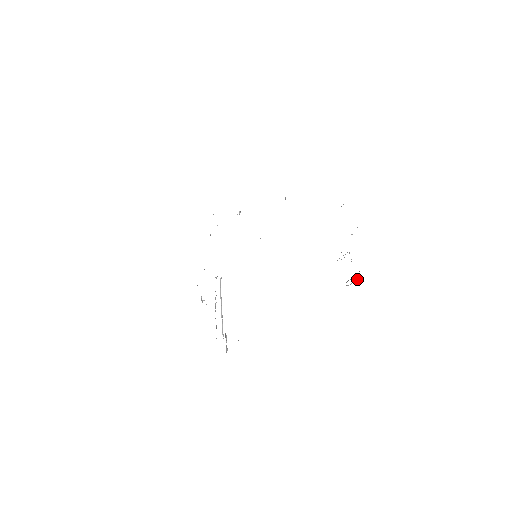
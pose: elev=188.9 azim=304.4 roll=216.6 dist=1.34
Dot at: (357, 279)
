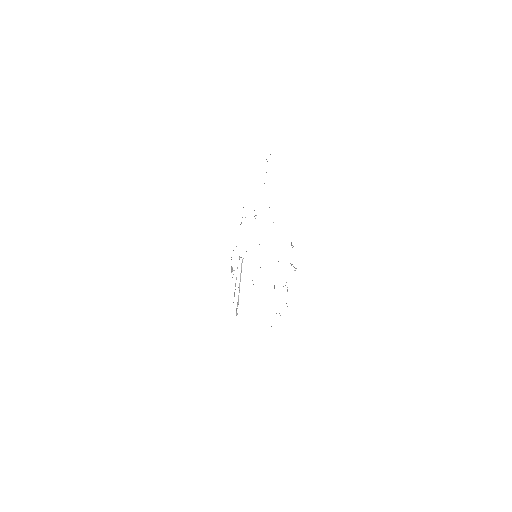
Dot at: occluded
